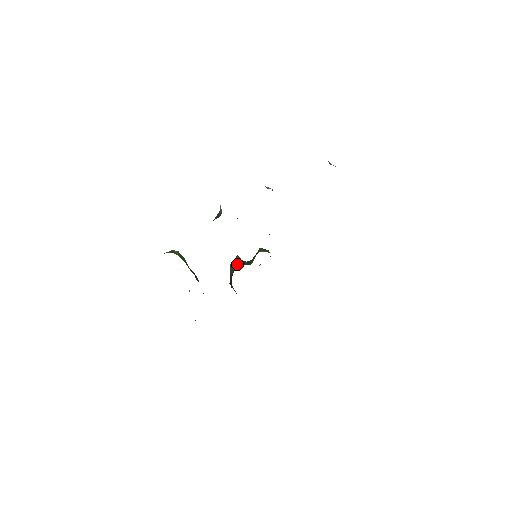
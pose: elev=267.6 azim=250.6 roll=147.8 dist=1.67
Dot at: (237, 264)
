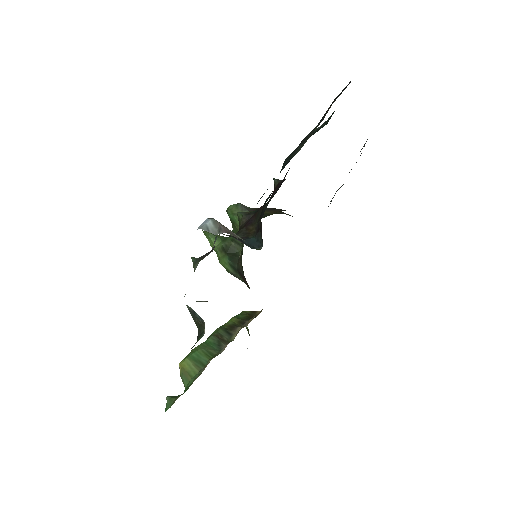
Dot at: (237, 271)
